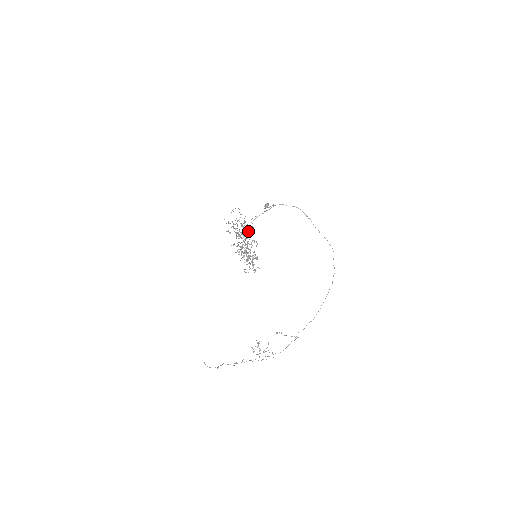
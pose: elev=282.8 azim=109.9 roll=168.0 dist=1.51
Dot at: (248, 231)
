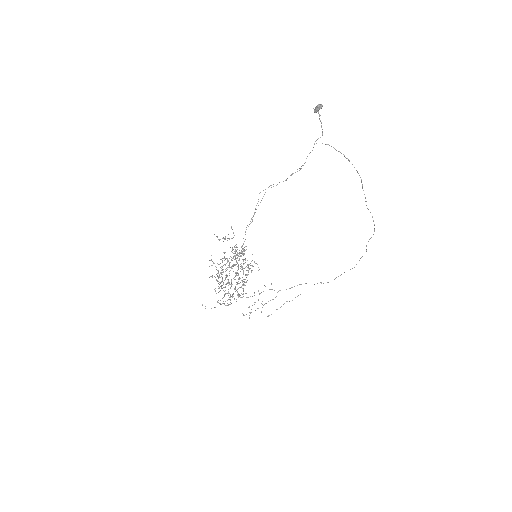
Dot at: occluded
